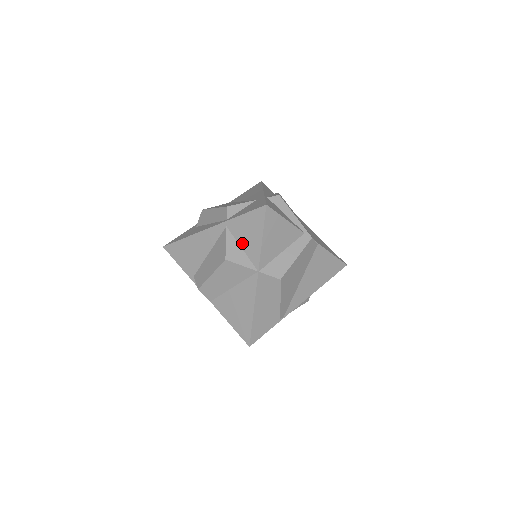
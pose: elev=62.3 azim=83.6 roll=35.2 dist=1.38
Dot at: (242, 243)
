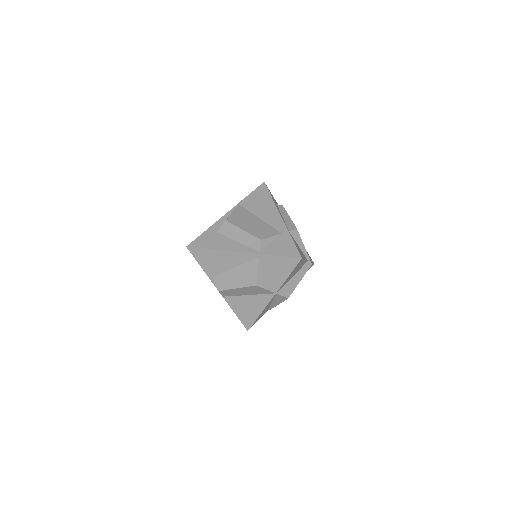
Dot at: (269, 273)
